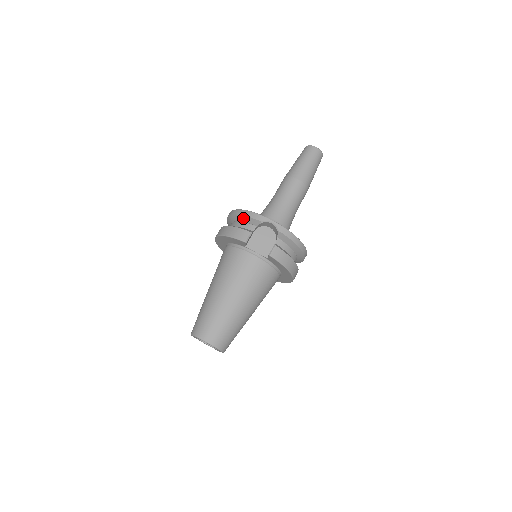
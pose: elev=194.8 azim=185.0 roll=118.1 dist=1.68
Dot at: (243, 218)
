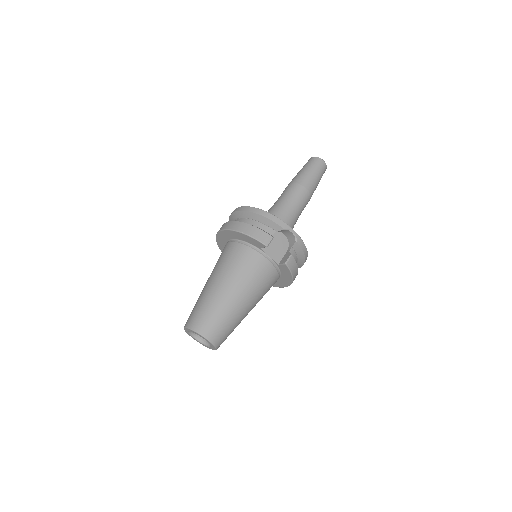
Dot at: (263, 219)
